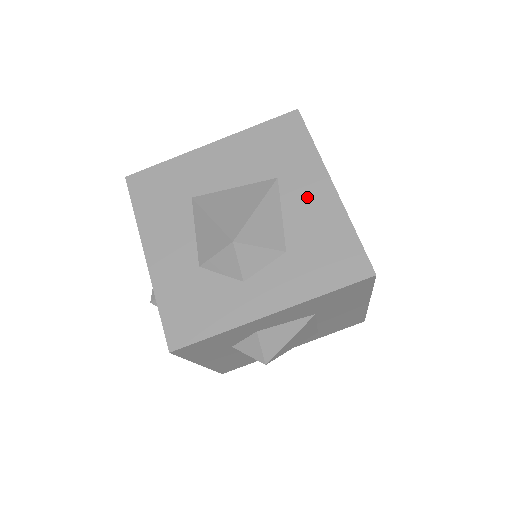
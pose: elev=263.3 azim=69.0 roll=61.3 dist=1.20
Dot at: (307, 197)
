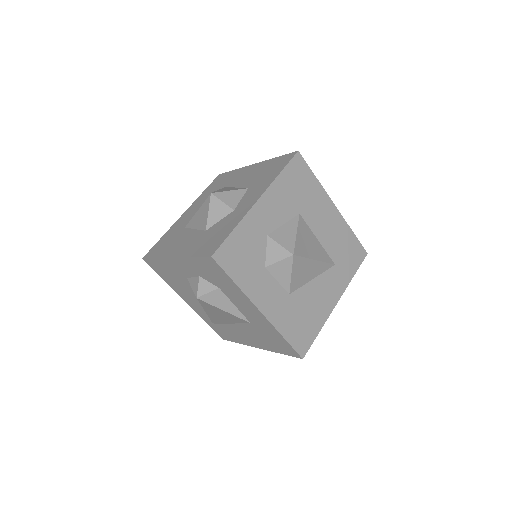
Dot at: (244, 176)
